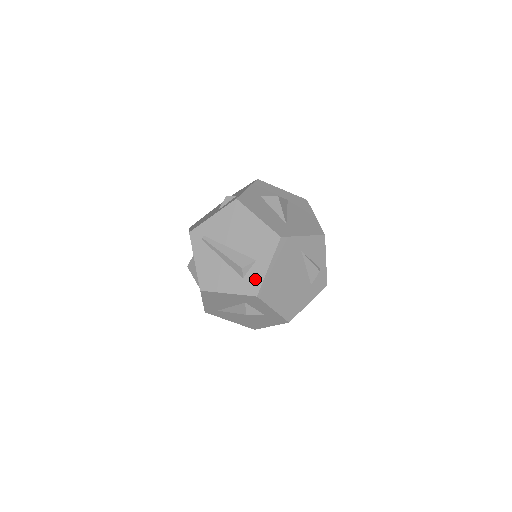
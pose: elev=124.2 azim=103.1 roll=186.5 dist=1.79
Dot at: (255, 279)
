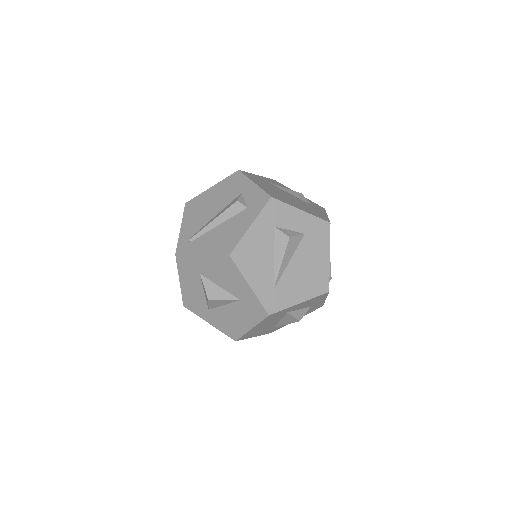
Dot at: (255, 196)
